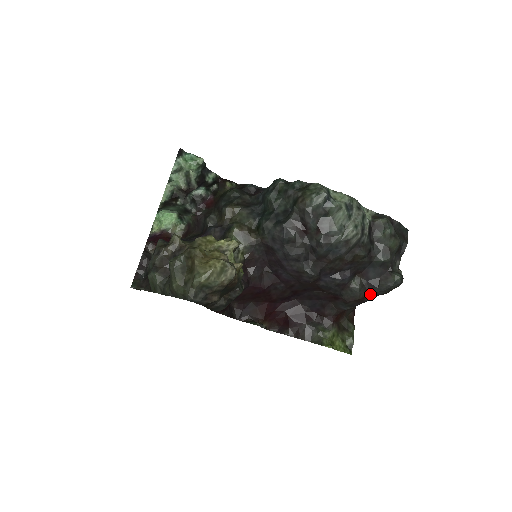
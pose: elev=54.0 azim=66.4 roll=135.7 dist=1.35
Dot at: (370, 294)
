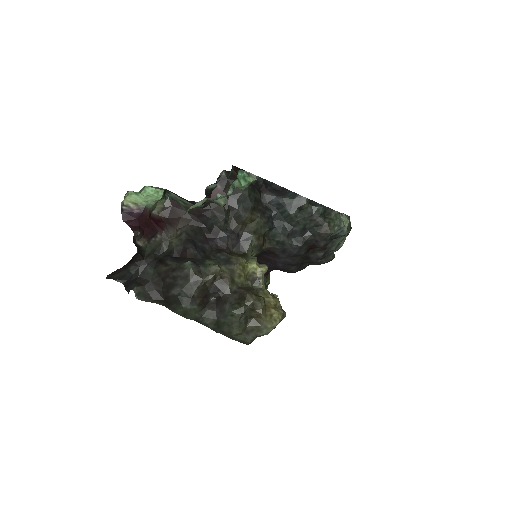
Dot at: occluded
